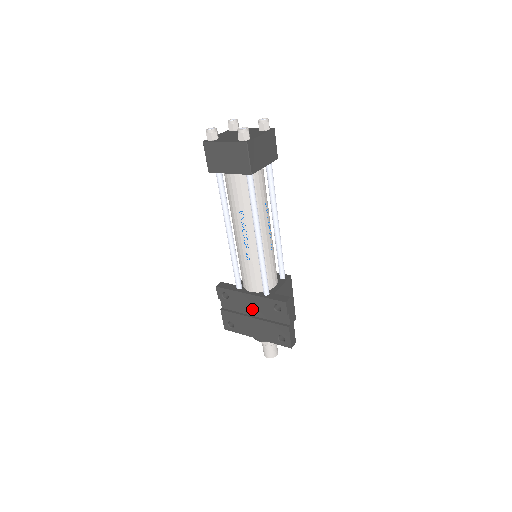
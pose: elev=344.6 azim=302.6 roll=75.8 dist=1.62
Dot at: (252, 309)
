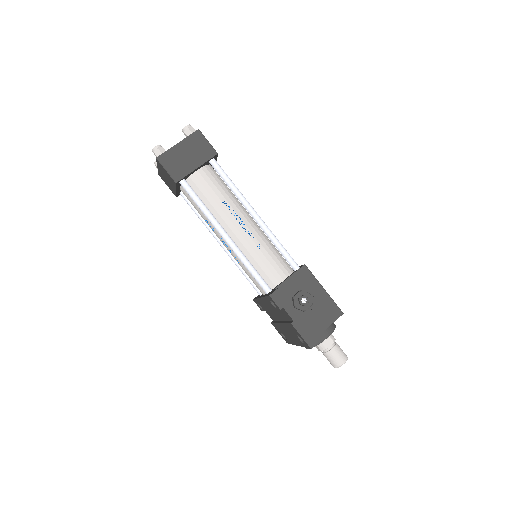
Dot at: (276, 313)
